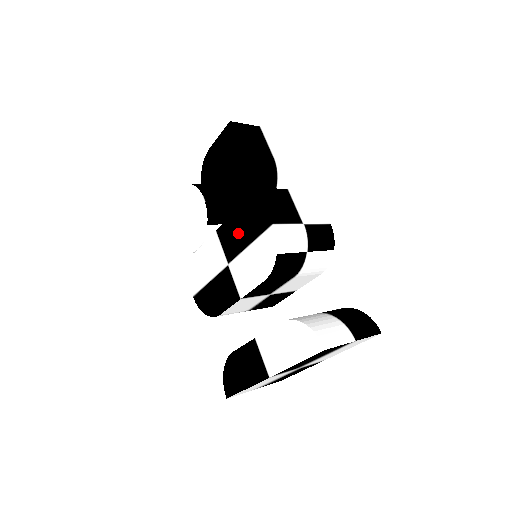
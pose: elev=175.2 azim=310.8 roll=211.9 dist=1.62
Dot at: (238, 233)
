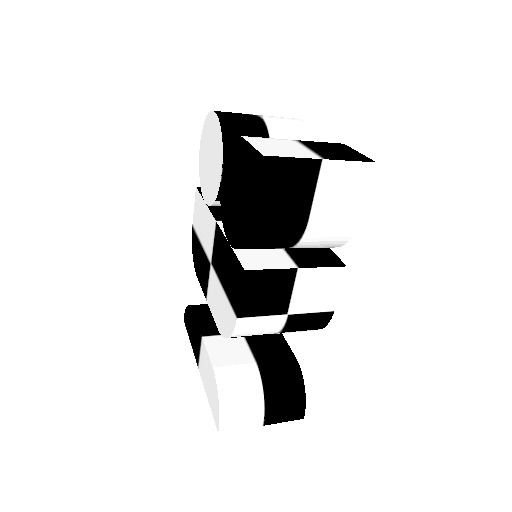
Dot at: (222, 263)
